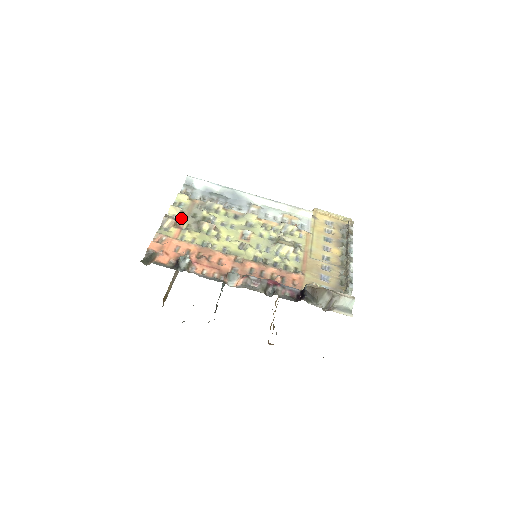
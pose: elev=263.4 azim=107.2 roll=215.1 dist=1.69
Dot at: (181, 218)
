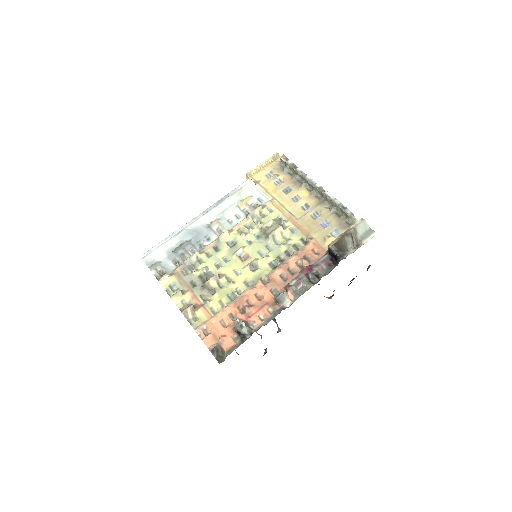
Dot at: (189, 297)
